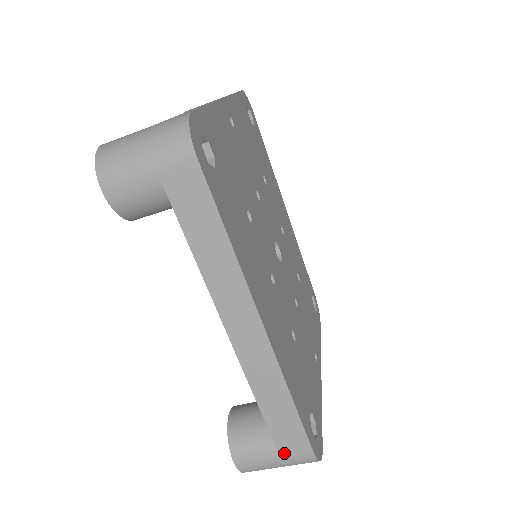
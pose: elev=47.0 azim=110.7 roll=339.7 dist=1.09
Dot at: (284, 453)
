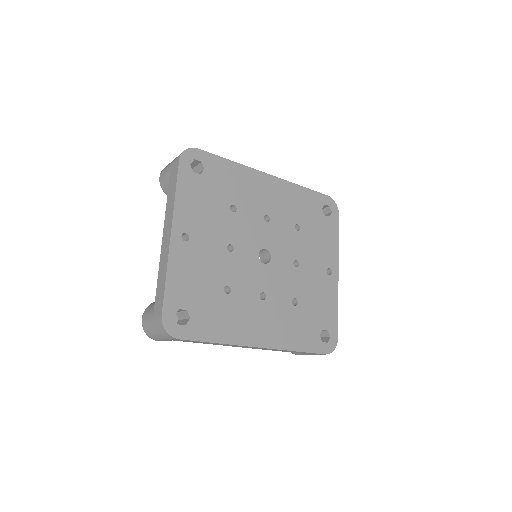
Dot at: (313, 354)
